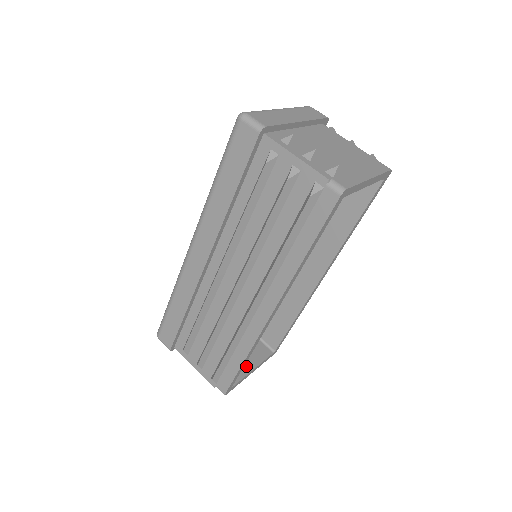
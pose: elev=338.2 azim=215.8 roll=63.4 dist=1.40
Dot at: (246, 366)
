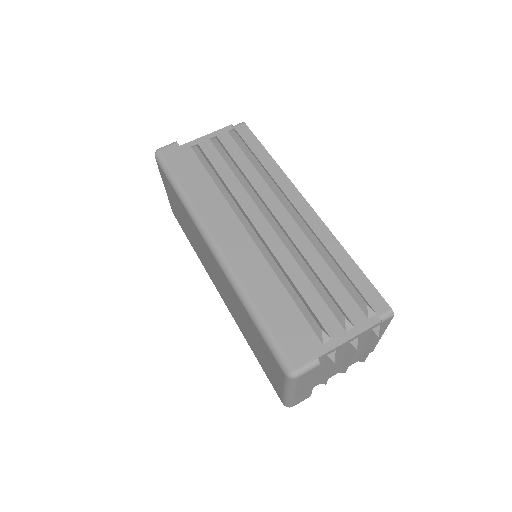
Dot at: occluded
